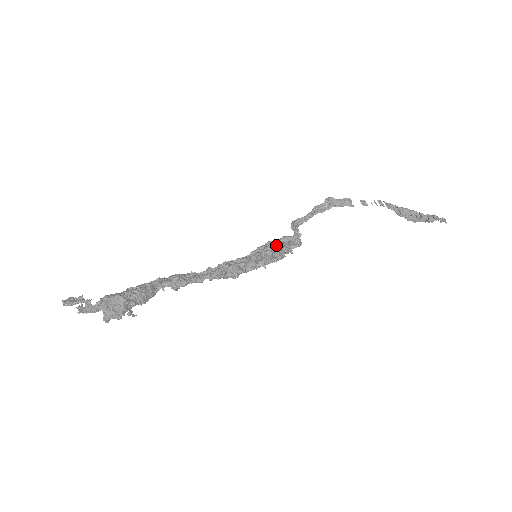
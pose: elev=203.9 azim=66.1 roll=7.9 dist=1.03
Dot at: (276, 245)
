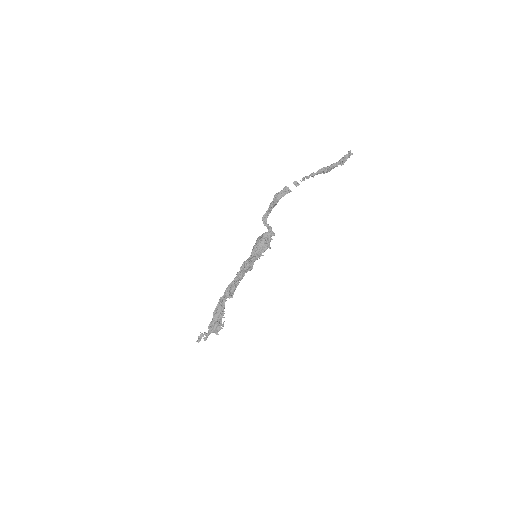
Dot at: (262, 240)
